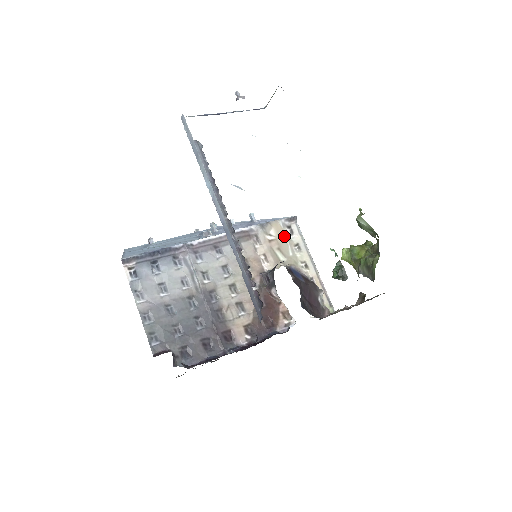
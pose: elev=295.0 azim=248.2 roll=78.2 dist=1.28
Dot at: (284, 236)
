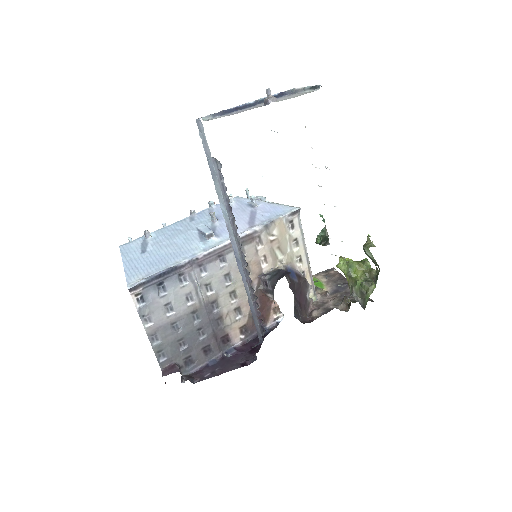
Dot at: (285, 233)
